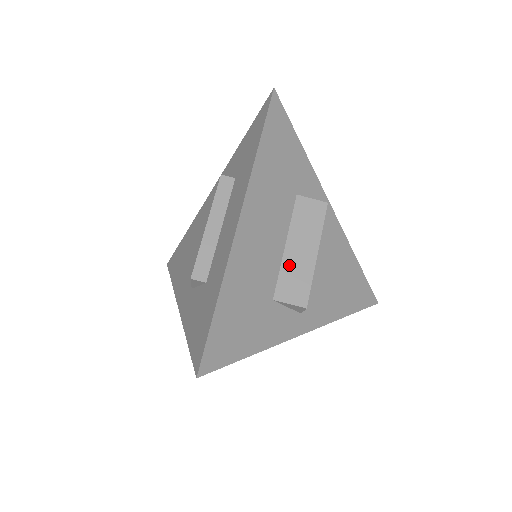
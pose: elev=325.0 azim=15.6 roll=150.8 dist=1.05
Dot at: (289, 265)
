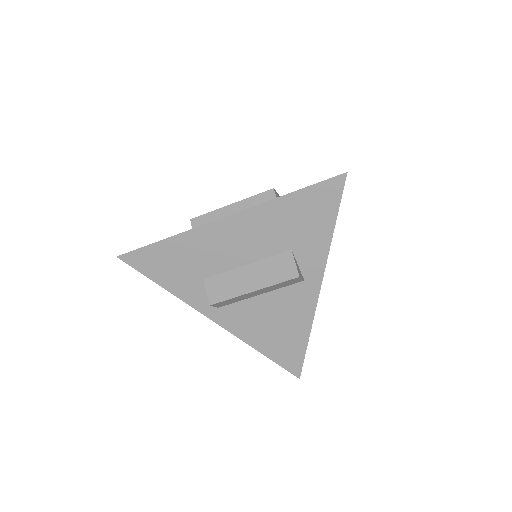
Dot at: (233, 276)
